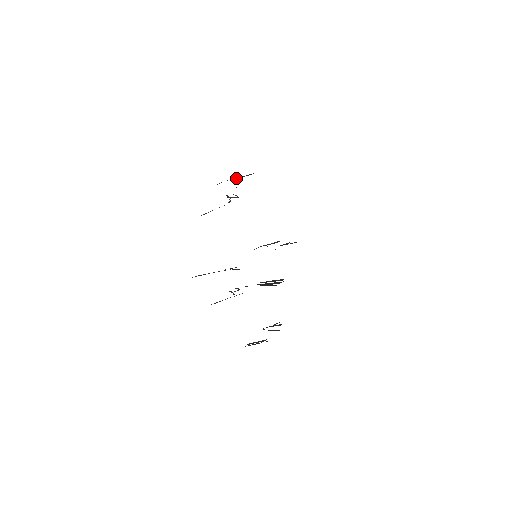
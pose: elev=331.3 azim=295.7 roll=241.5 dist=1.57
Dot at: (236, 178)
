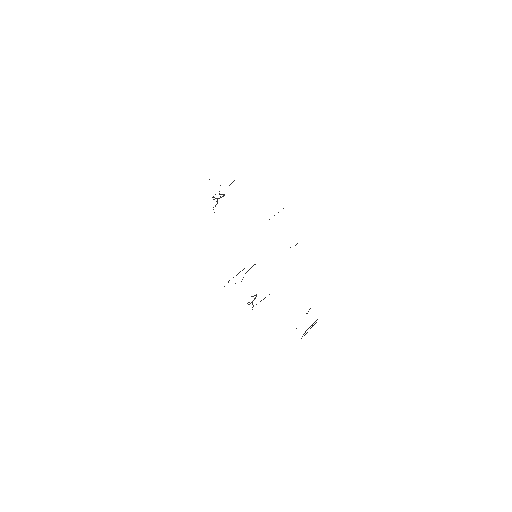
Dot at: occluded
